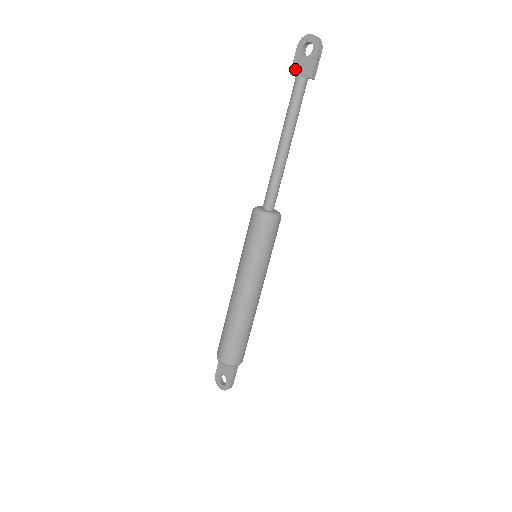
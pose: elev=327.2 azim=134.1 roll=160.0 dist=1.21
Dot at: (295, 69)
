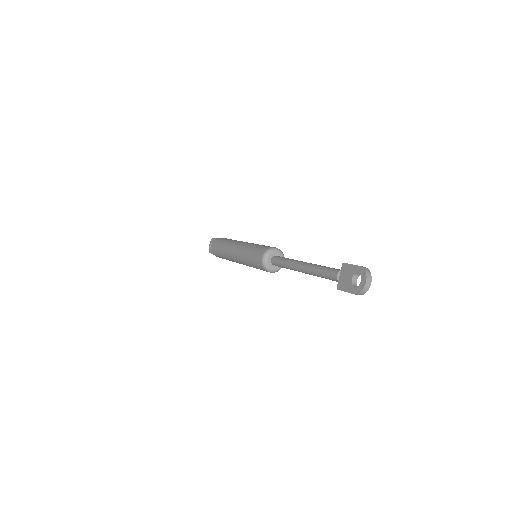
Dot at: (345, 268)
